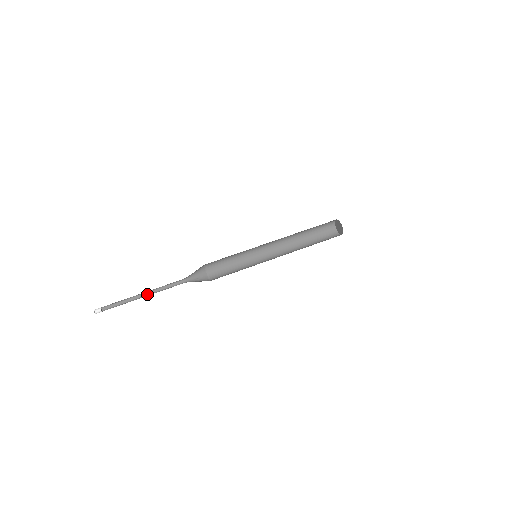
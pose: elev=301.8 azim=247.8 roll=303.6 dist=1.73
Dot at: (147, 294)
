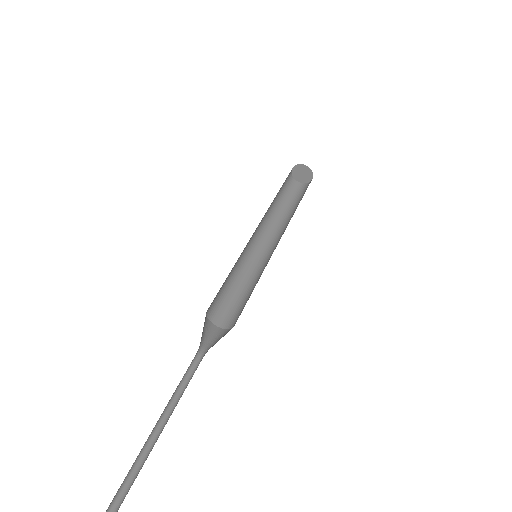
Dot at: (165, 421)
